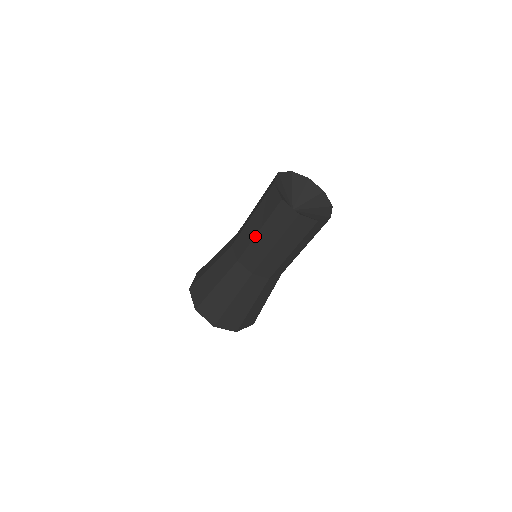
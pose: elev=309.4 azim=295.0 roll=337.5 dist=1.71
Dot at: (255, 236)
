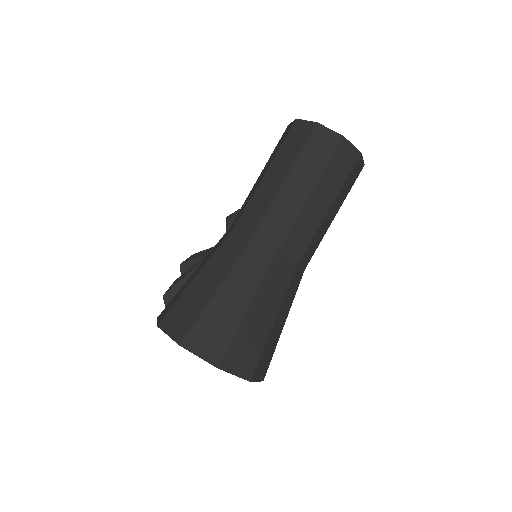
Dot at: (307, 200)
